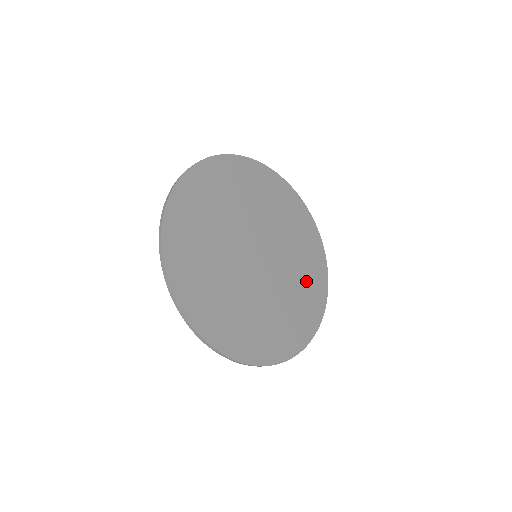
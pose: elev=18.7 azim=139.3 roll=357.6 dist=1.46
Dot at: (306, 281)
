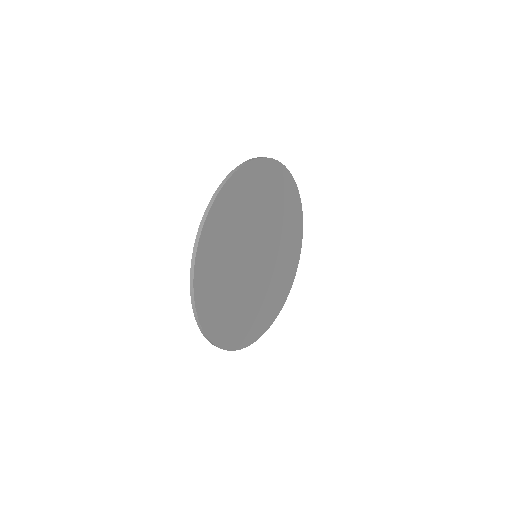
Dot at: (288, 220)
